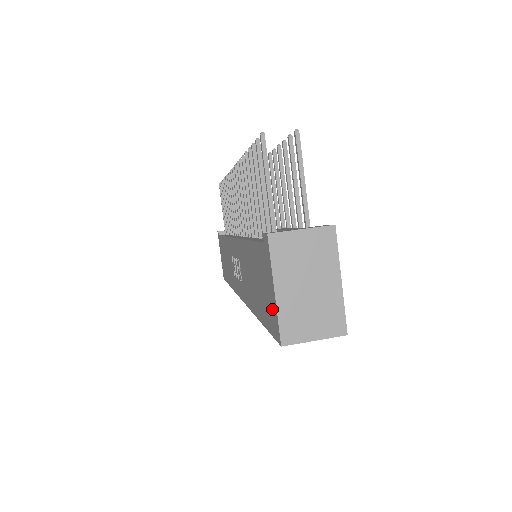
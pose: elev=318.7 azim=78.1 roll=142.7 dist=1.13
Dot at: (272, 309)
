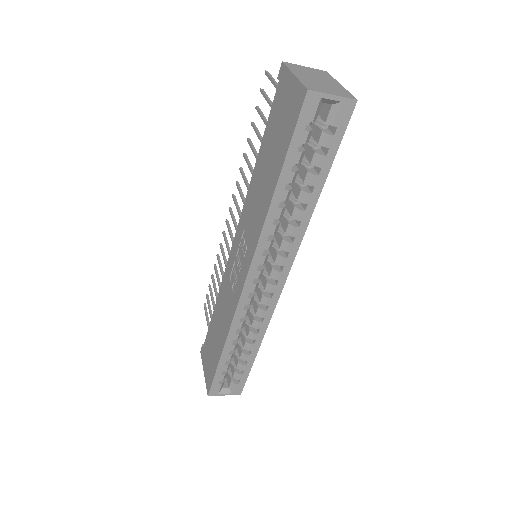
Dot at: (293, 98)
